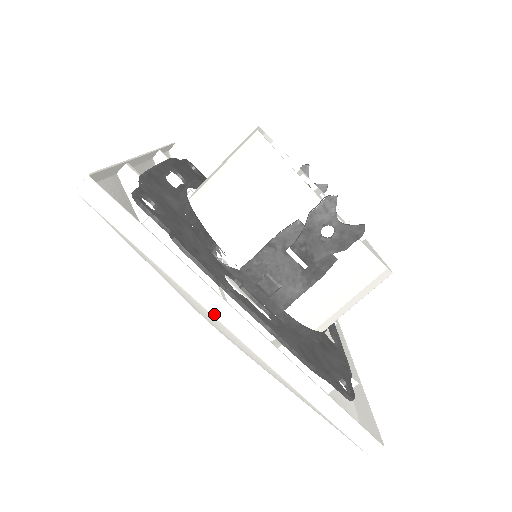
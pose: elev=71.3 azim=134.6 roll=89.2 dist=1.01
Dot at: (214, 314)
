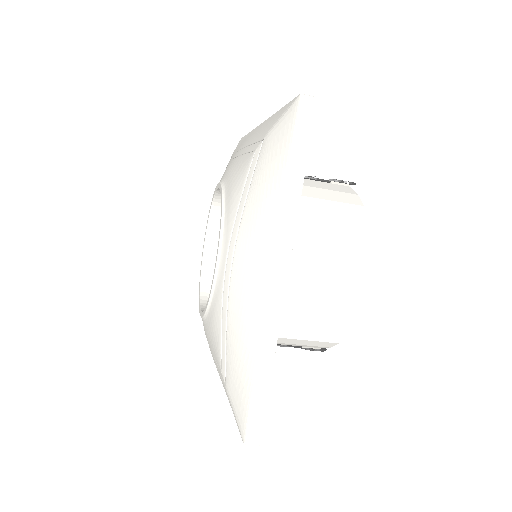
Dot at: occluded
